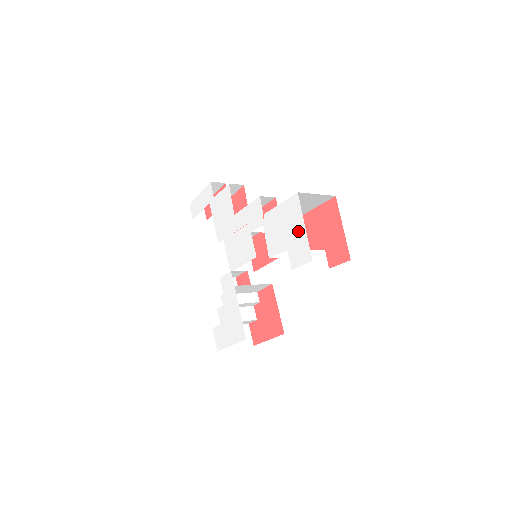
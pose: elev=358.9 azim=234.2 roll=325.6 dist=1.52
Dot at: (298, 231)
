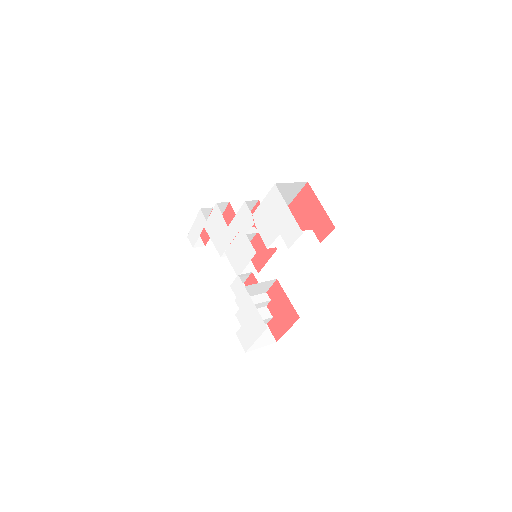
Dot at: (284, 214)
